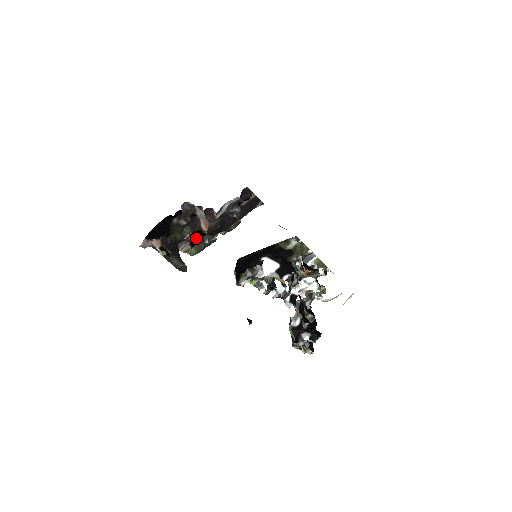
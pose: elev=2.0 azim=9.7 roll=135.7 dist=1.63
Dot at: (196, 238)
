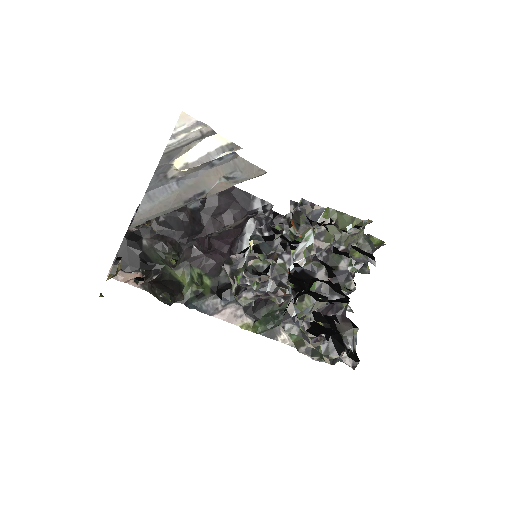
Dot at: occluded
